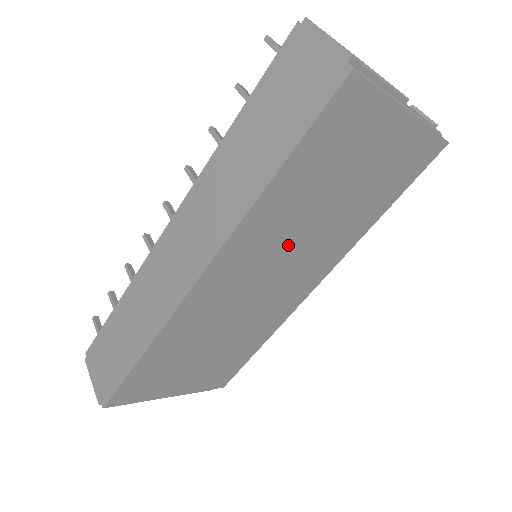
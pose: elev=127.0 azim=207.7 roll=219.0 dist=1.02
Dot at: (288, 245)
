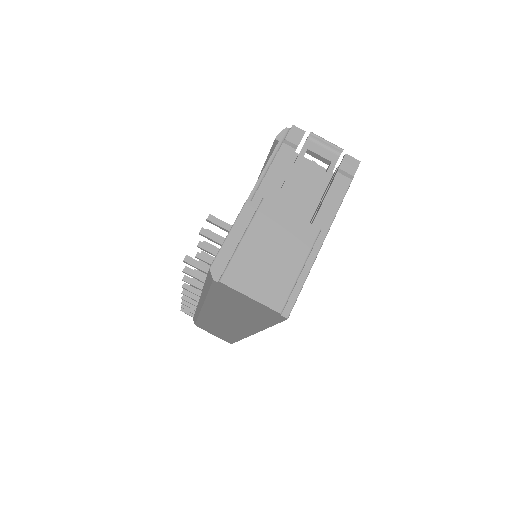
Dot at: occluded
